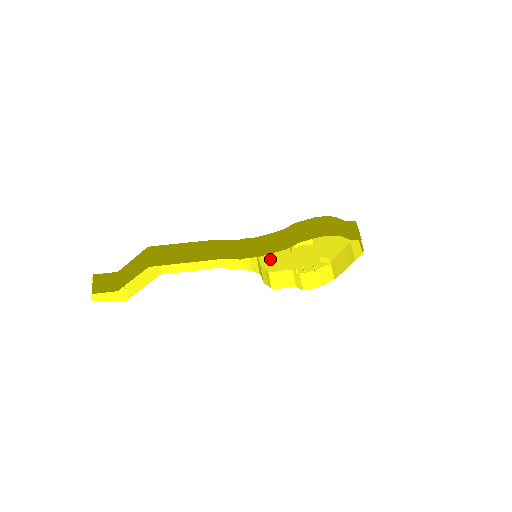
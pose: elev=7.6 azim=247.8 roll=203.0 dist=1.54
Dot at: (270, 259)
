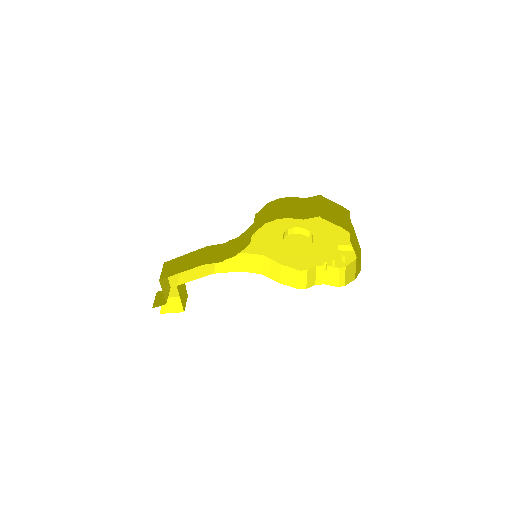
Dot at: (283, 257)
